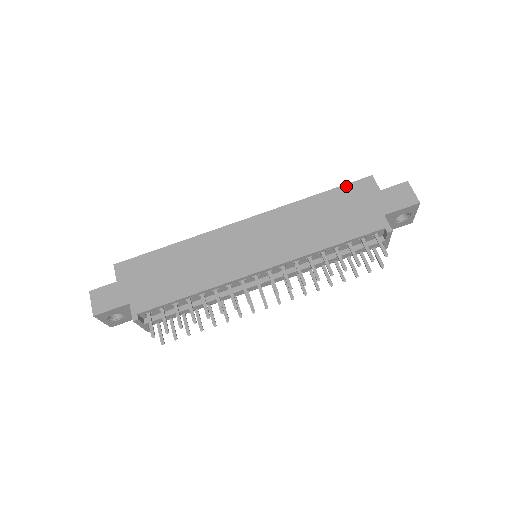
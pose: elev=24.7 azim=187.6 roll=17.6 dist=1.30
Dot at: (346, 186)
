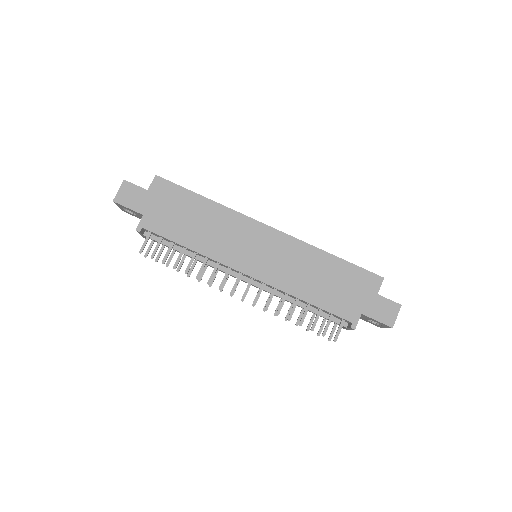
Dot at: (359, 268)
